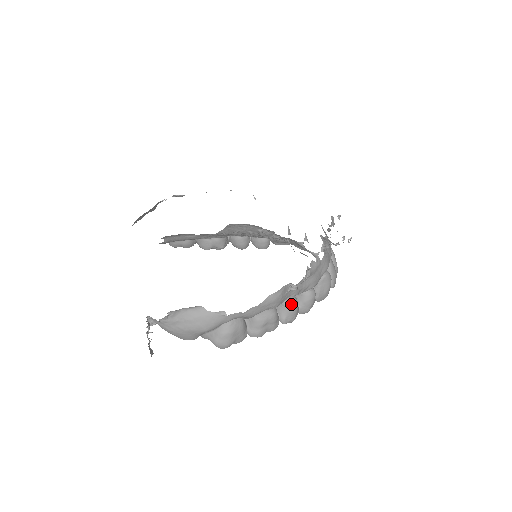
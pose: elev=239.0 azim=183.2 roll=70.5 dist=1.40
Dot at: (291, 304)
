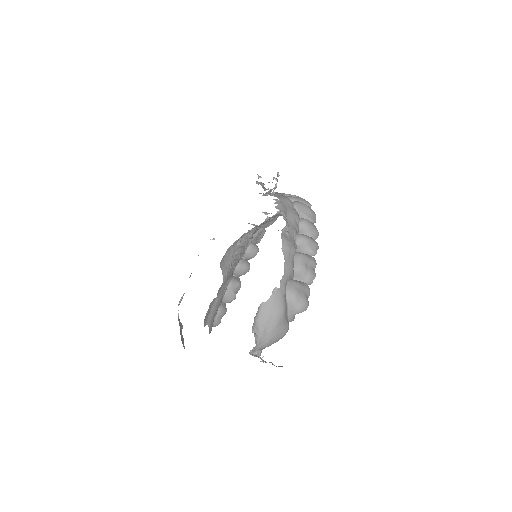
Dot at: (301, 240)
